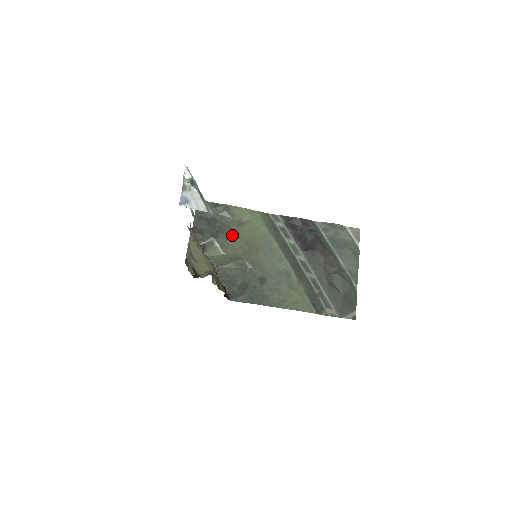
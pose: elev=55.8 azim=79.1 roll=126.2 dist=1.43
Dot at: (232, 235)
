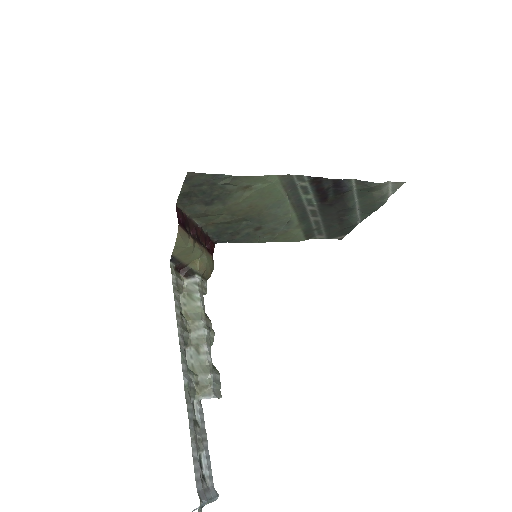
Dot at: (232, 201)
